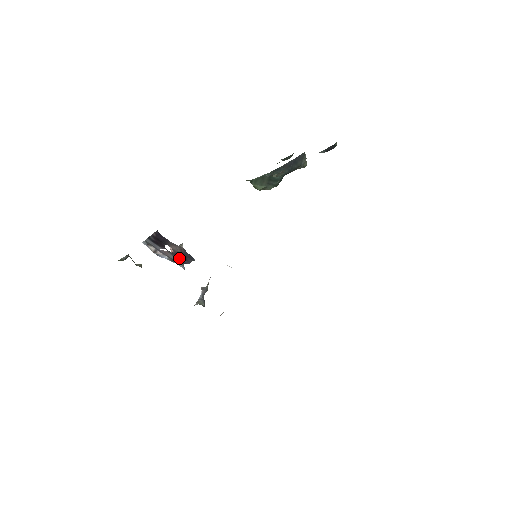
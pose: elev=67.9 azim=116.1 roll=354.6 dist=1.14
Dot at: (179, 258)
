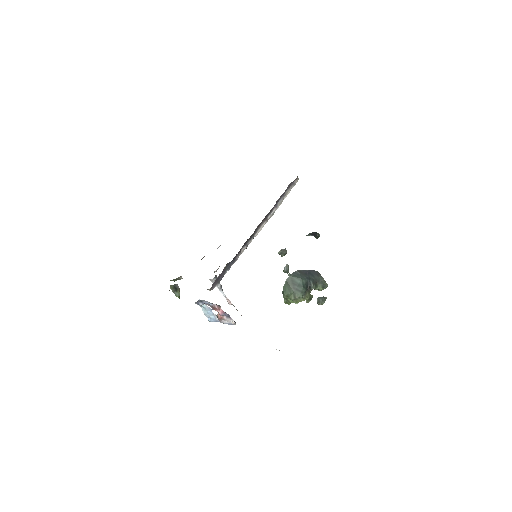
Dot at: (220, 311)
